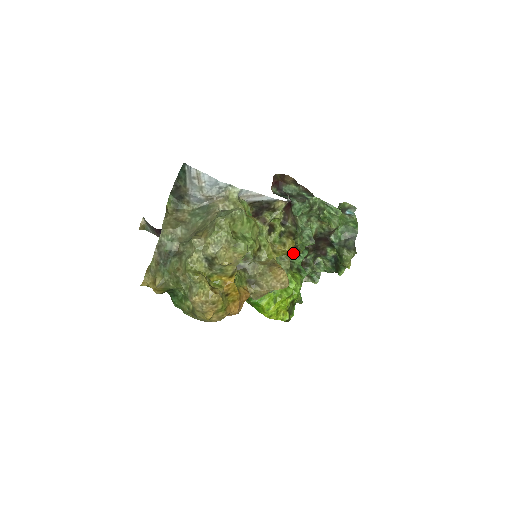
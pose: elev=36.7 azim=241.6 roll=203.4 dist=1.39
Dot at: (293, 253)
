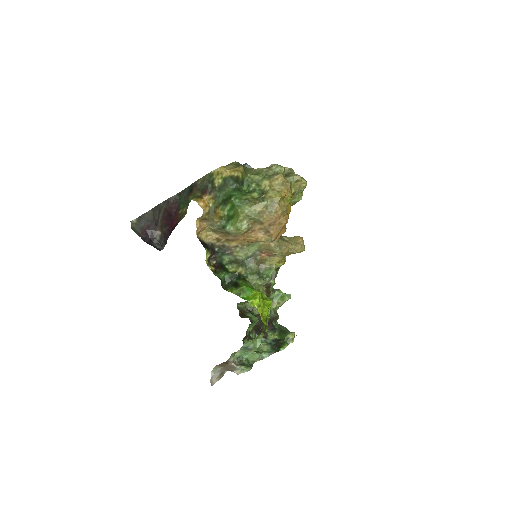
Dot at: (267, 289)
